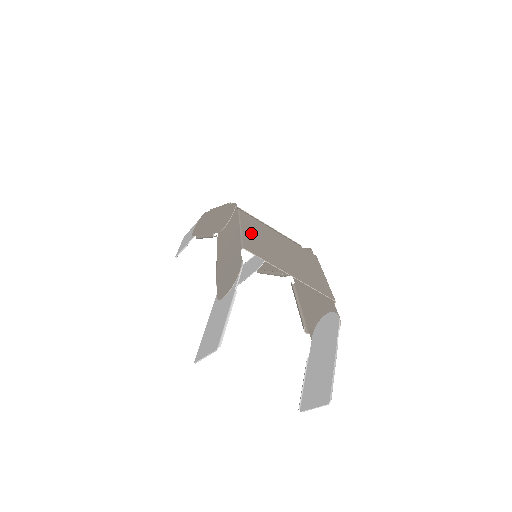
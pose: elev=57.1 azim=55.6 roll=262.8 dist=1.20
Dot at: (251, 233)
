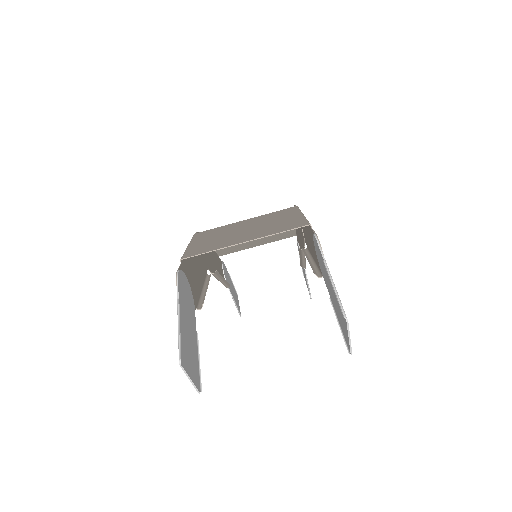
Dot at: (200, 242)
